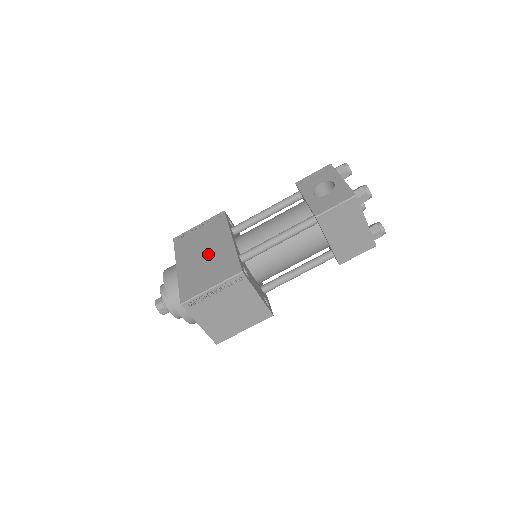
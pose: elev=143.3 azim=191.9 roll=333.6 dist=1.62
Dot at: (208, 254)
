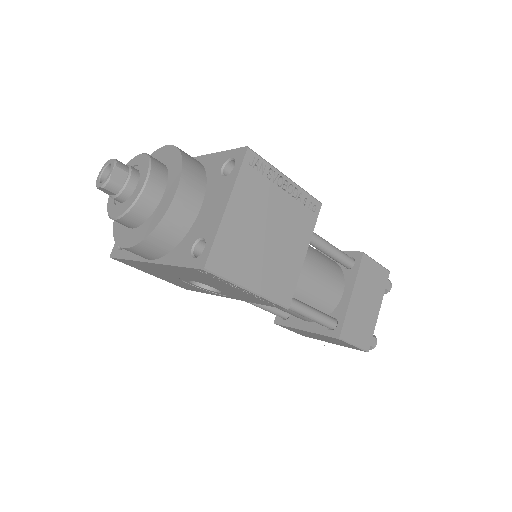
Dot at: occluded
